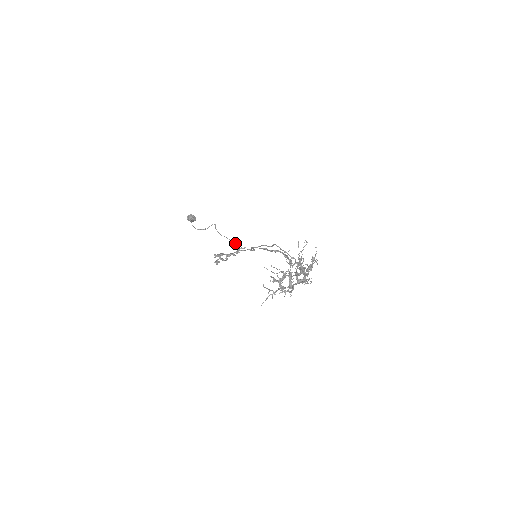
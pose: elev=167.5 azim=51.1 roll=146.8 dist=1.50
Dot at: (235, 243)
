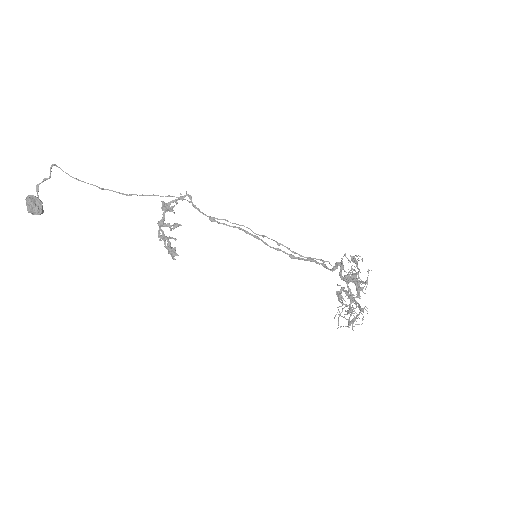
Dot at: occluded
